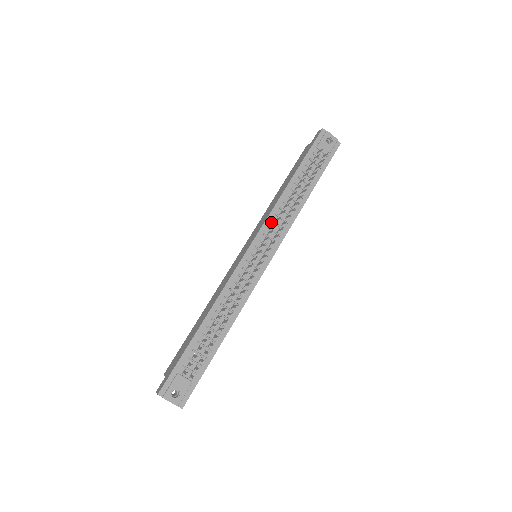
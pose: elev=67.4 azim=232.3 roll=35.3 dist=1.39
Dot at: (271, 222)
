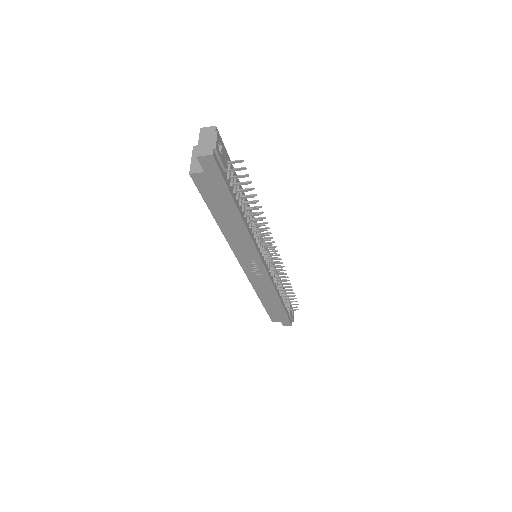
Dot at: occluded
